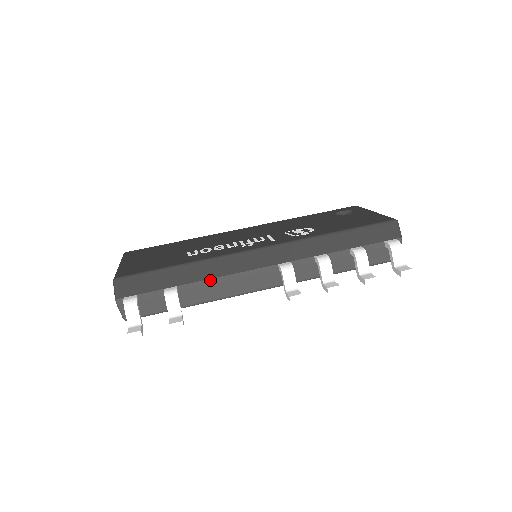
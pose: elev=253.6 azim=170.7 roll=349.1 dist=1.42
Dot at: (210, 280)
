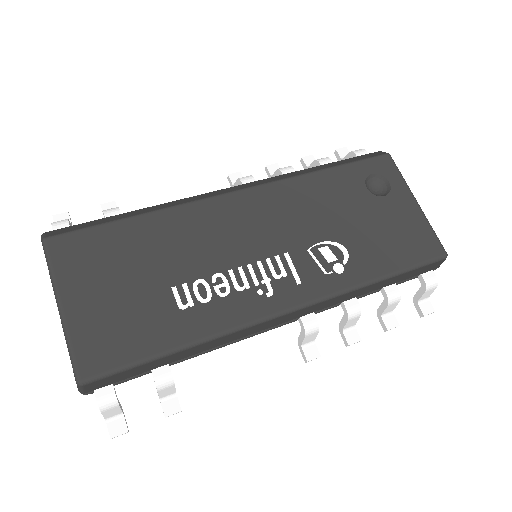
Dot at: (213, 348)
